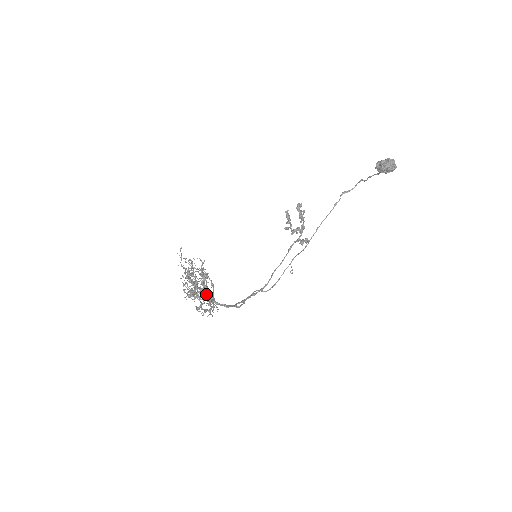
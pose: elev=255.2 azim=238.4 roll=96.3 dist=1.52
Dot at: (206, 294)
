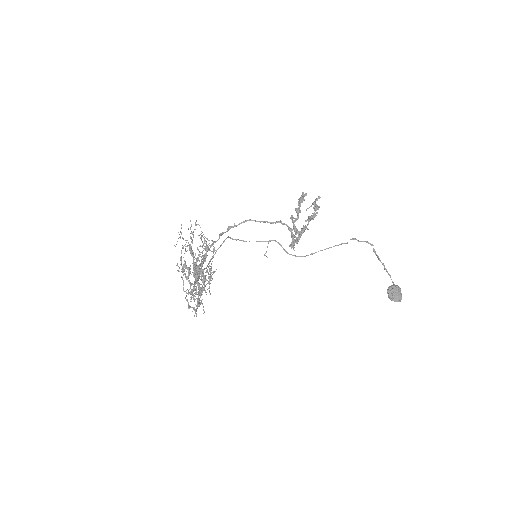
Dot at: occluded
